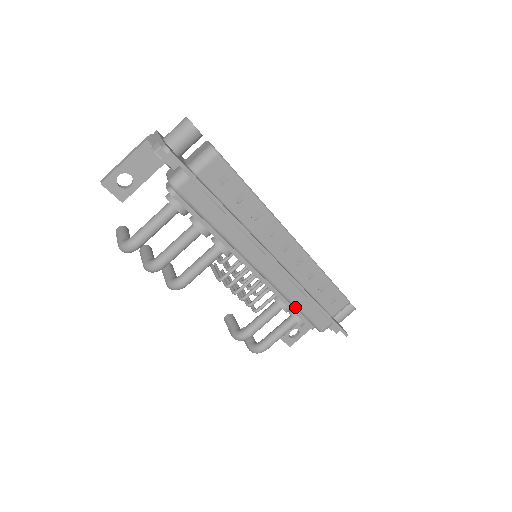
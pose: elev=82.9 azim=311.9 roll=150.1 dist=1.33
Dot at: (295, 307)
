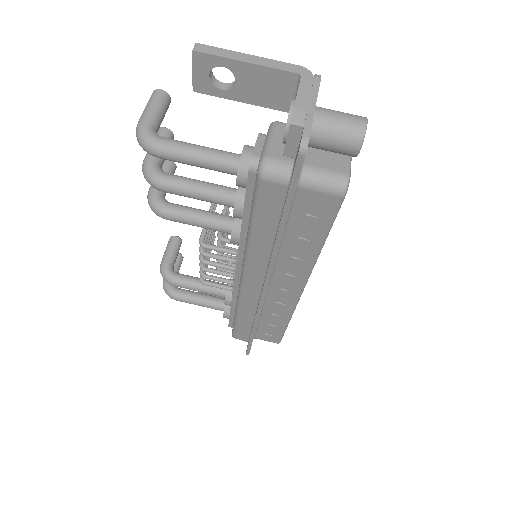
Dot at: (236, 315)
